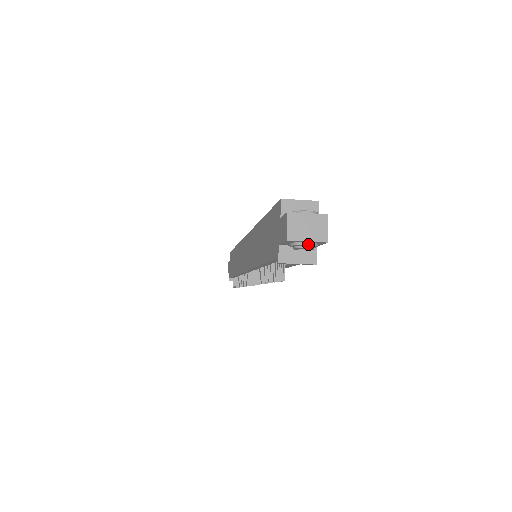
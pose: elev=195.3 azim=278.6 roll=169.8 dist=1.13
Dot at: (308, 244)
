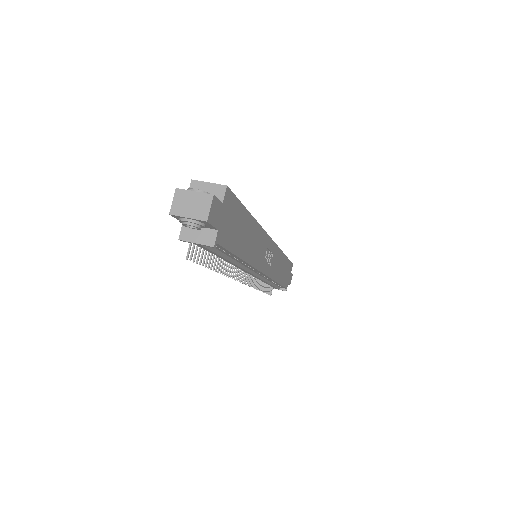
Dot at: (188, 220)
